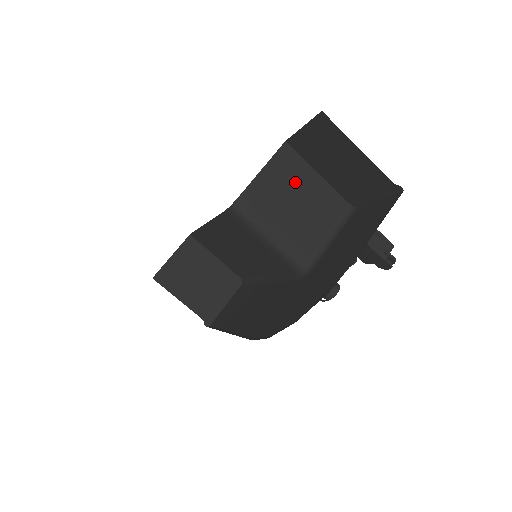
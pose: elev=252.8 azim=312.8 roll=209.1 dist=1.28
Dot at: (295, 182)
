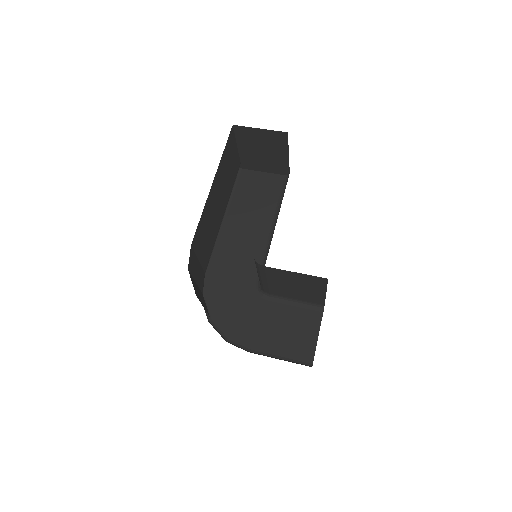
Dot at: (306, 285)
